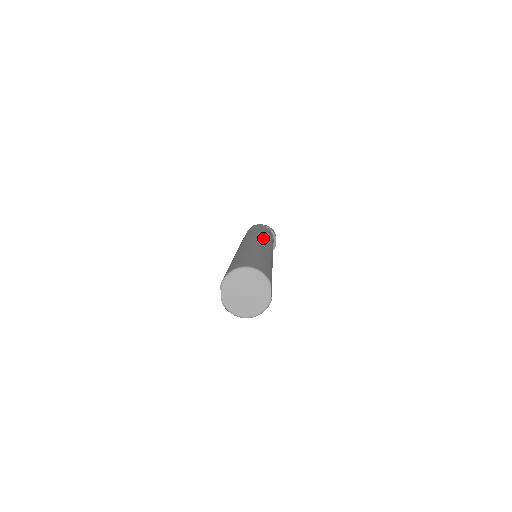
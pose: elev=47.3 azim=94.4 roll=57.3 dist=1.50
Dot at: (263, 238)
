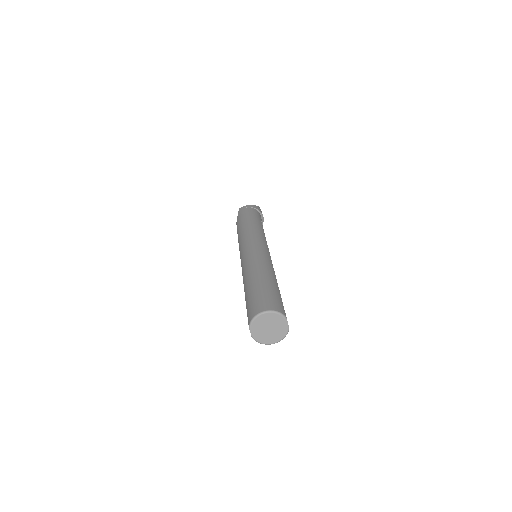
Dot at: (259, 240)
